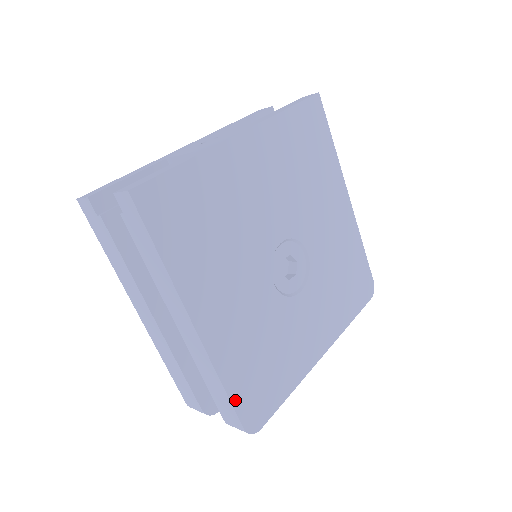
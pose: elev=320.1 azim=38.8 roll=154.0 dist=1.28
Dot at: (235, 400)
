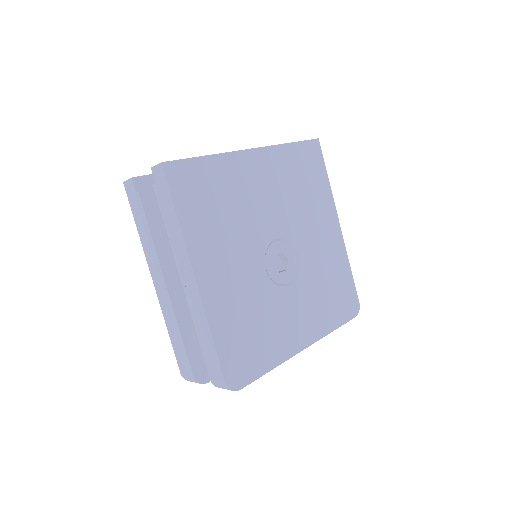
Dot at: (221, 353)
